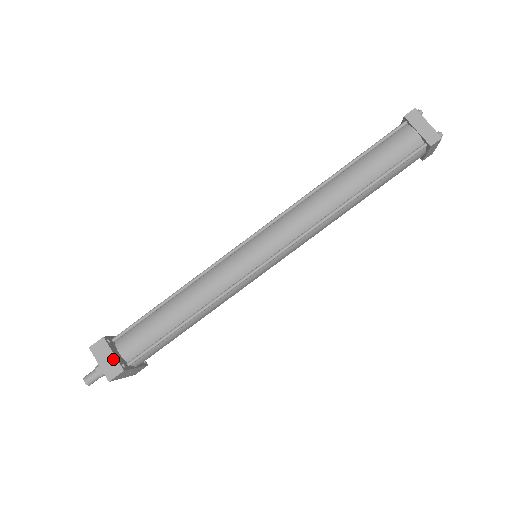
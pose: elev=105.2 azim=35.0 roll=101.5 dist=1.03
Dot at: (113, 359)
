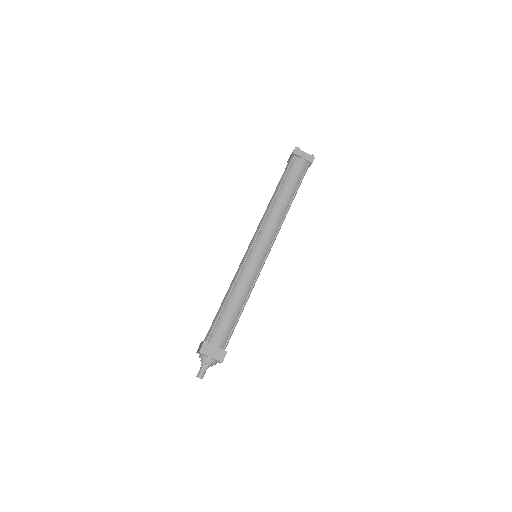
Dot at: (217, 349)
